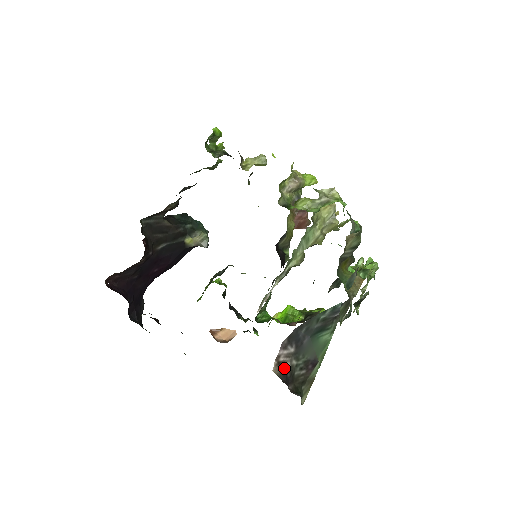
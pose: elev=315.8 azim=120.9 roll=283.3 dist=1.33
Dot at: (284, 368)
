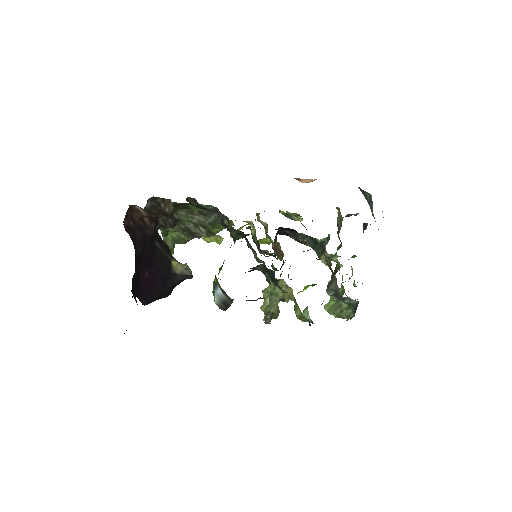
Dot at: occluded
